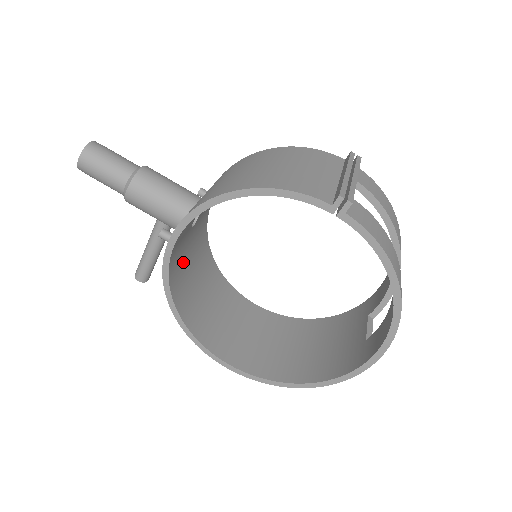
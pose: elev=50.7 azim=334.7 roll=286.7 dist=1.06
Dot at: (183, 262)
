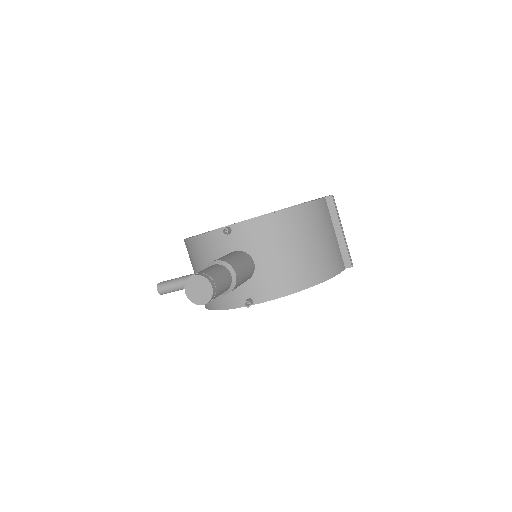
Dot at: occluded
